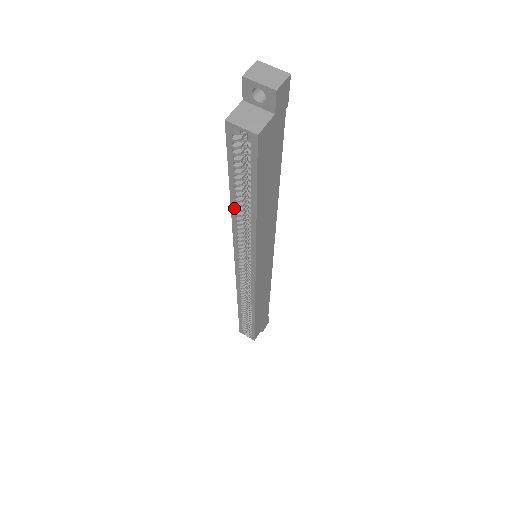
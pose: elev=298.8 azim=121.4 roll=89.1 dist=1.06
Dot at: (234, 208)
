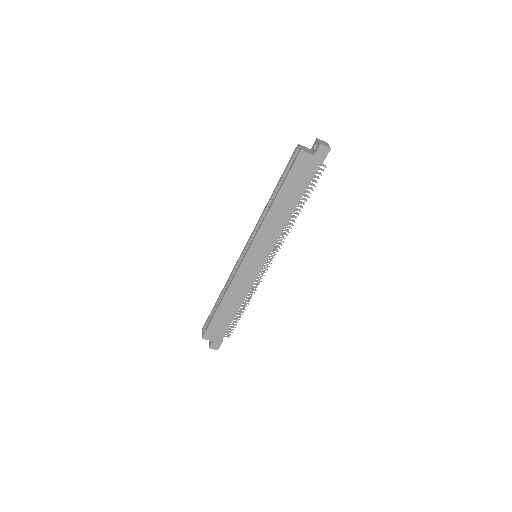
Dot at: (271, 198)
